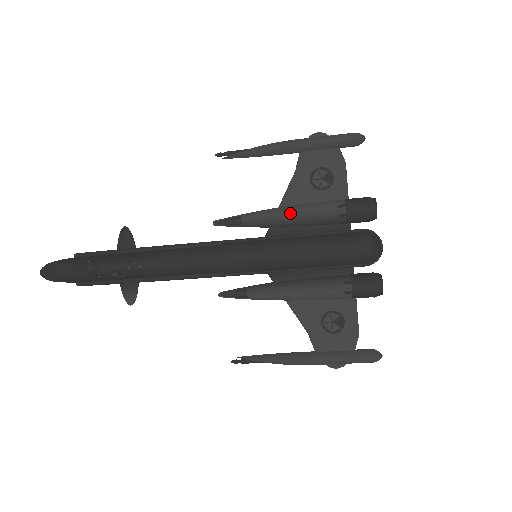
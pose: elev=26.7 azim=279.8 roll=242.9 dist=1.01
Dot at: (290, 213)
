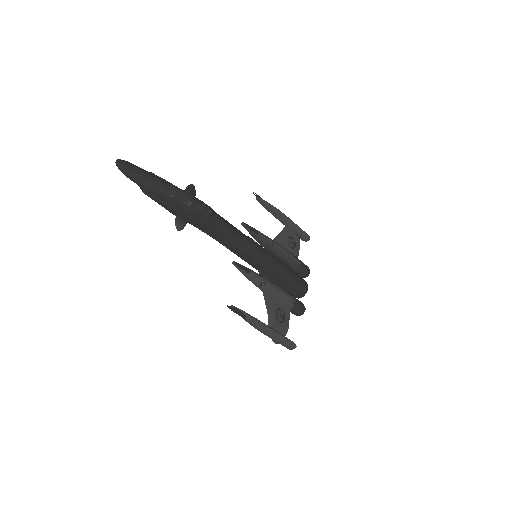
Dot at: (280, 246)
